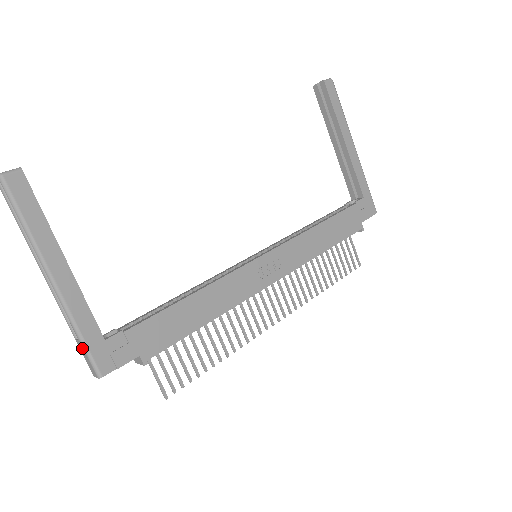
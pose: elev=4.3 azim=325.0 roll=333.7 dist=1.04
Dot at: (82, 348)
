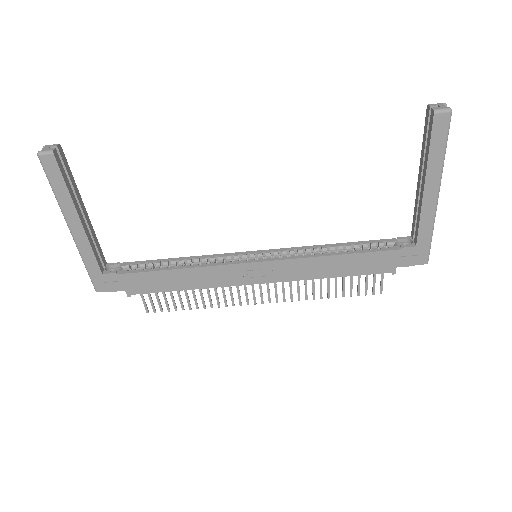
Dot at: (88, 271)
